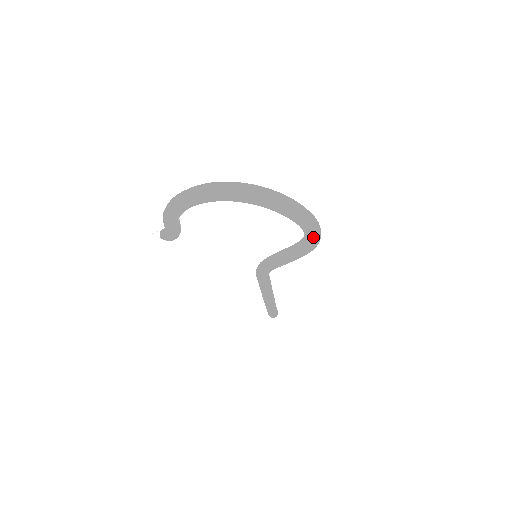
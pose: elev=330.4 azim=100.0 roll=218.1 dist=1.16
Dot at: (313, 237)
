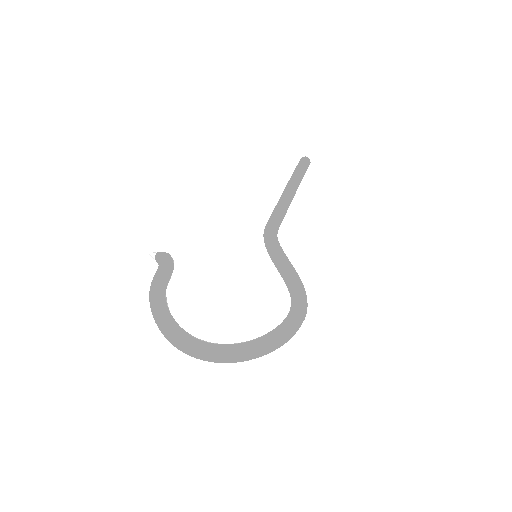
Dot at: occluded
